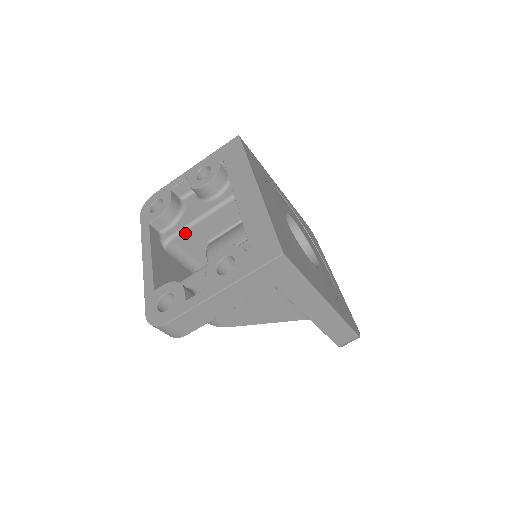
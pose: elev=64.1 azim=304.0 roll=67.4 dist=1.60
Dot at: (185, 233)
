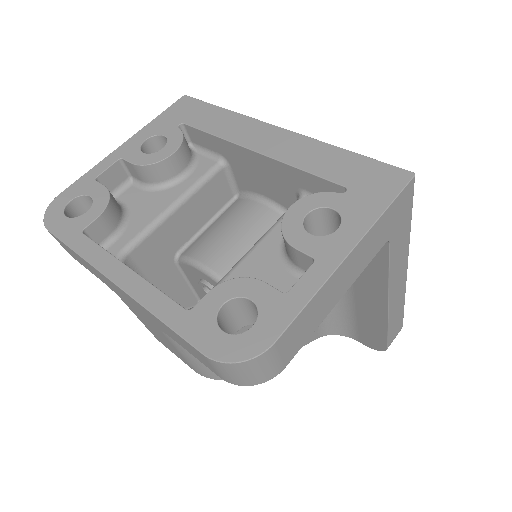
Dot at: (148, 239)
